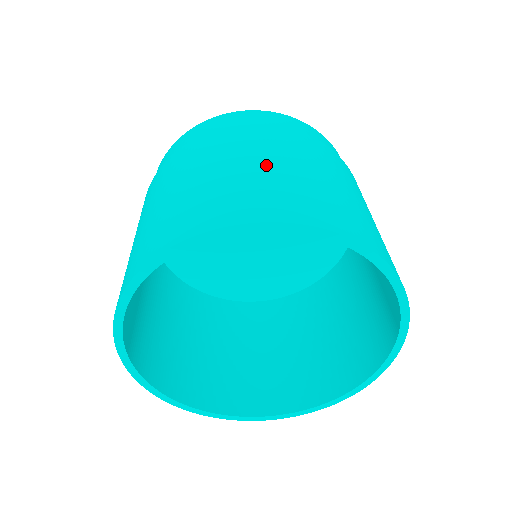
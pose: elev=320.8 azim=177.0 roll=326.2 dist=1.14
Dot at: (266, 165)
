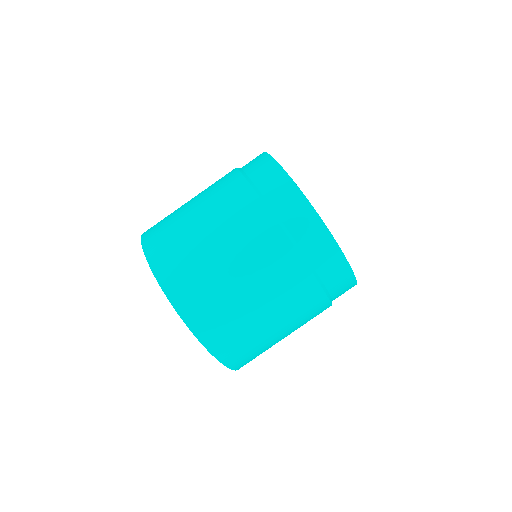
Dot at: (267, 323)
